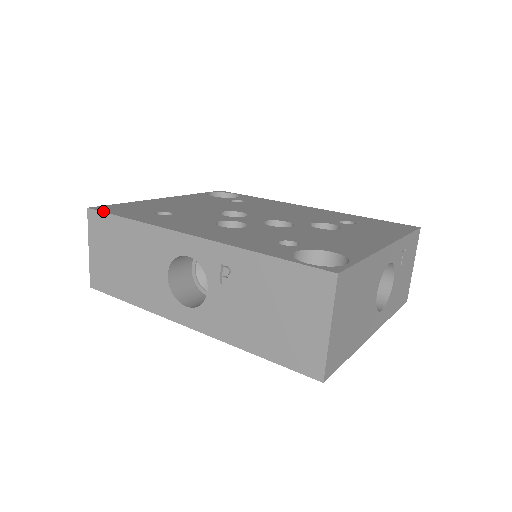
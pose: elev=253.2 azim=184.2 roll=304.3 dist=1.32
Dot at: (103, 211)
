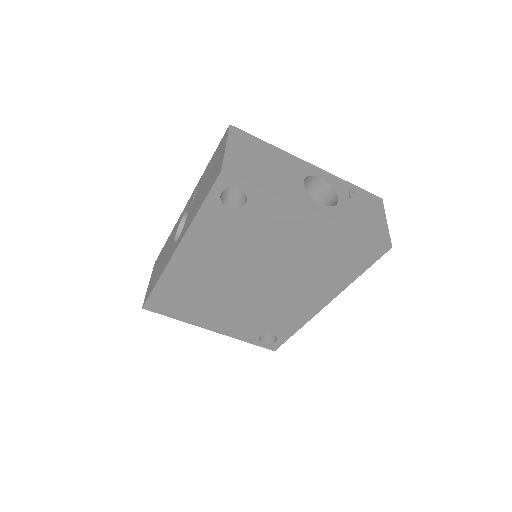
Dot at: occluded
